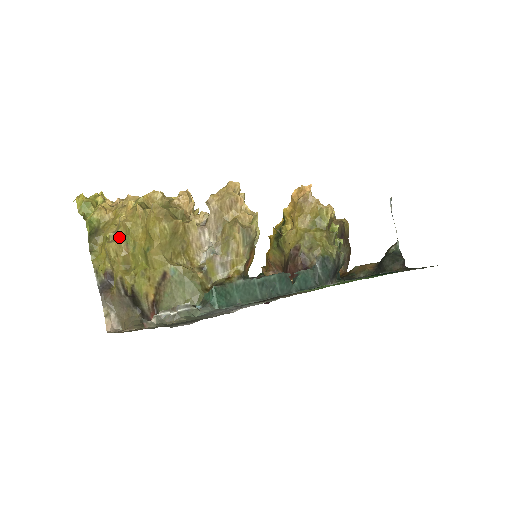
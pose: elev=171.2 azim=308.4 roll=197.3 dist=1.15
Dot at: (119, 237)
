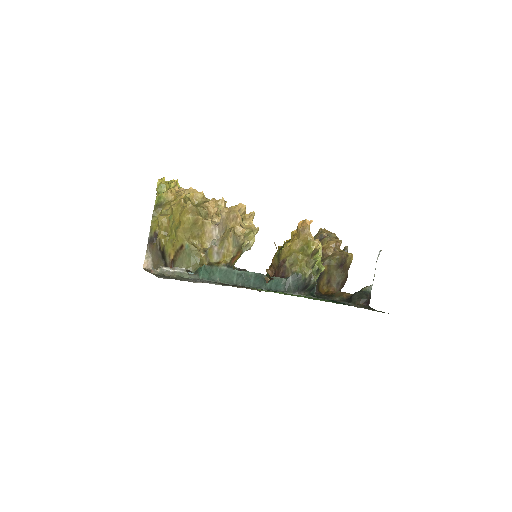
Dot at: (168, 214)
